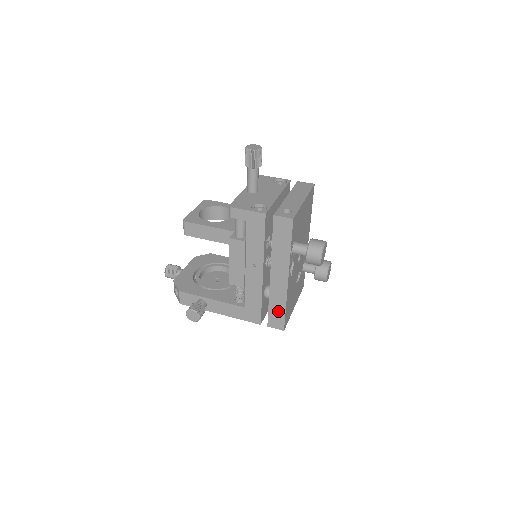
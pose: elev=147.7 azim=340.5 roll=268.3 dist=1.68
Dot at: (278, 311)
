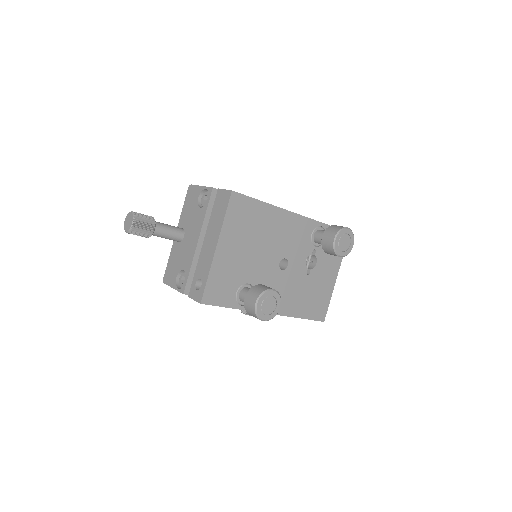
Dot at: occluded
